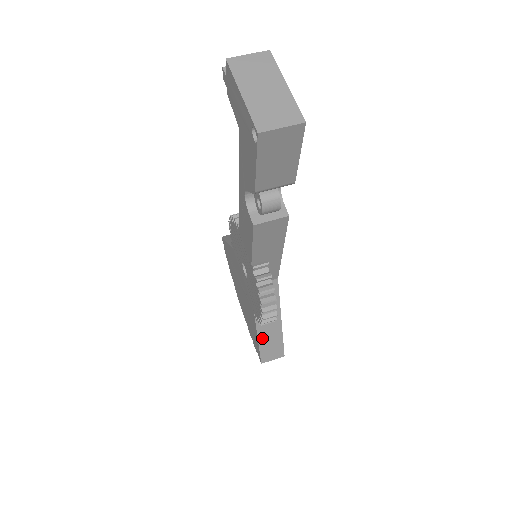
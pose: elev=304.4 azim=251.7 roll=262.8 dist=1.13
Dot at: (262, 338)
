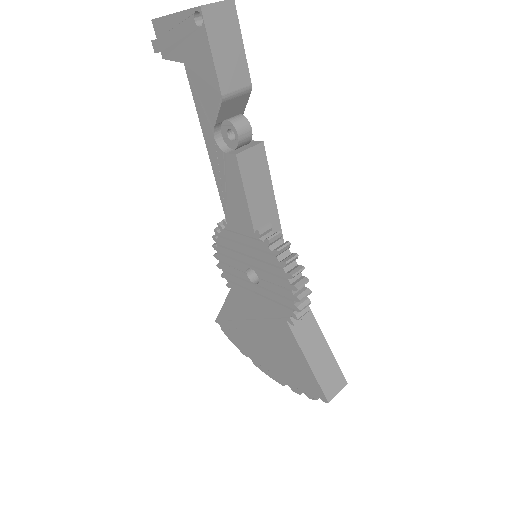
Dot at: (311, 359)
